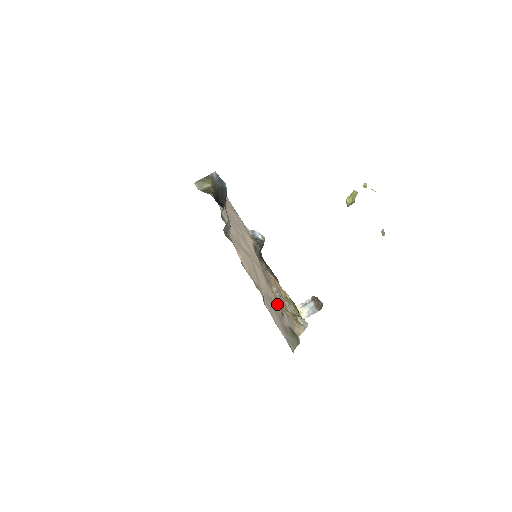
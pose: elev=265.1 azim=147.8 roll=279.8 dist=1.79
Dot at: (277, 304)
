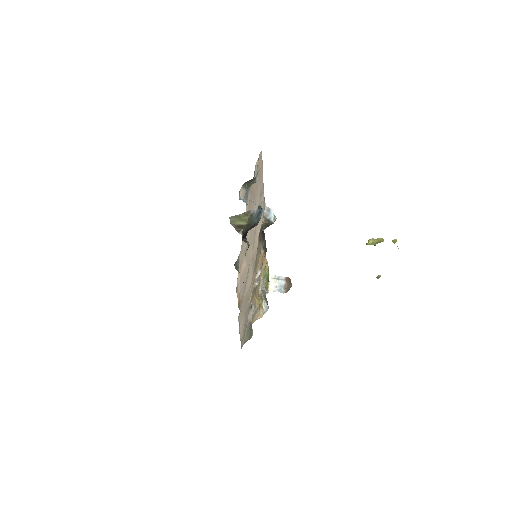
Dot at: (251, 299)
